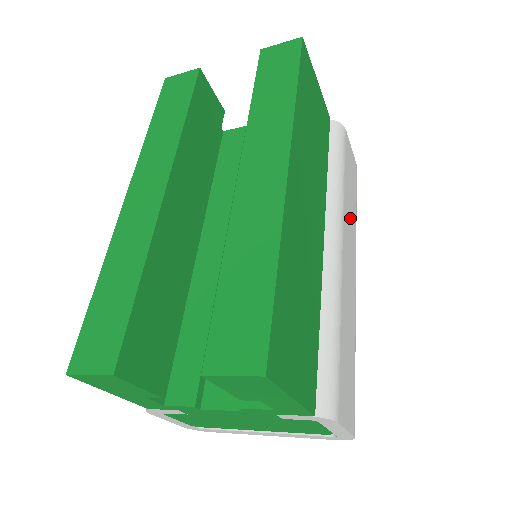
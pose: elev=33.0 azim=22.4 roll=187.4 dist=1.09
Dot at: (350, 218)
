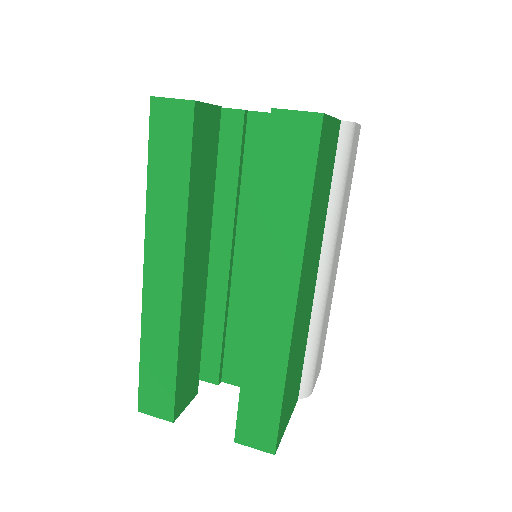
Dot at: (343, 216)
